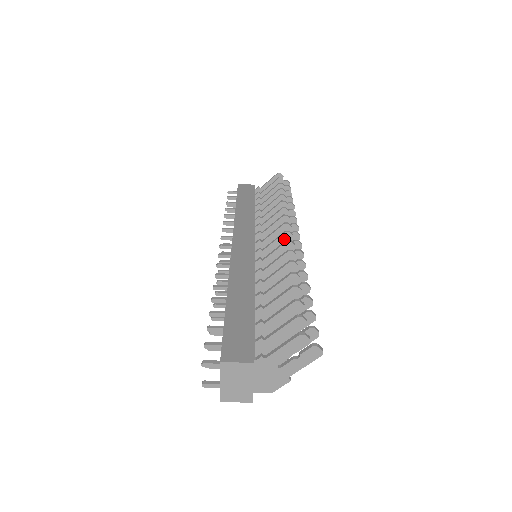
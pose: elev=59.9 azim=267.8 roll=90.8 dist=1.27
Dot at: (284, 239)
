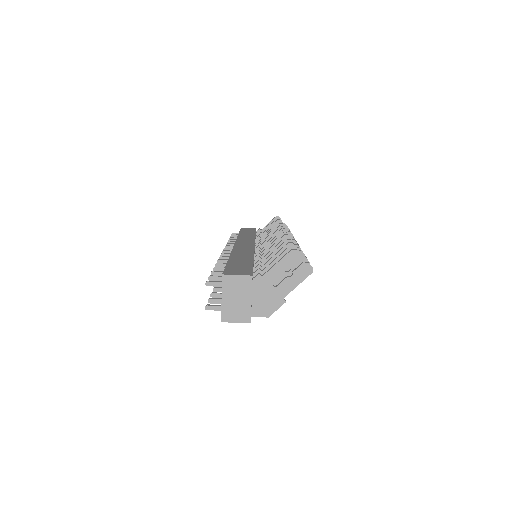
Dot at: occluded
